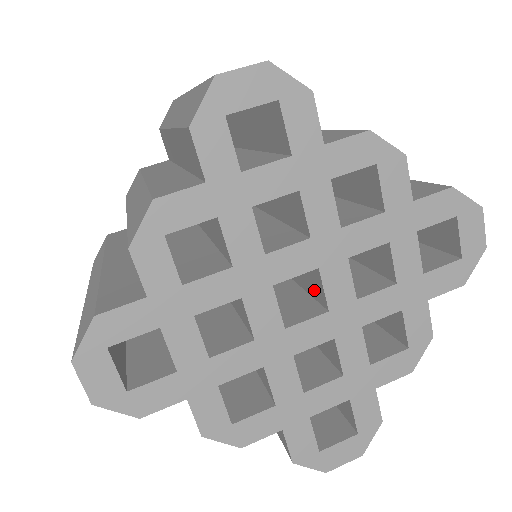
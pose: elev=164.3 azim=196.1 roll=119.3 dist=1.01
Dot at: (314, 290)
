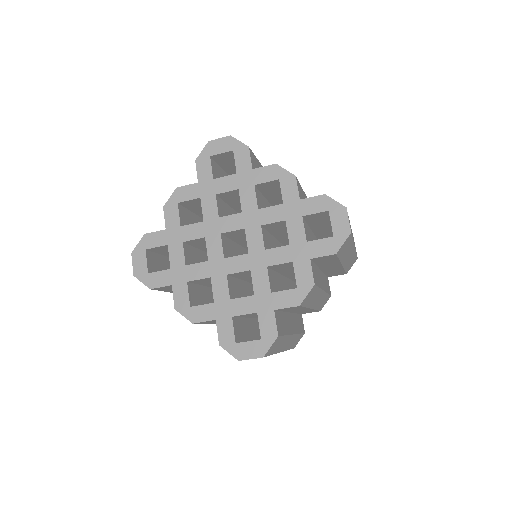
Dot at: occluded
